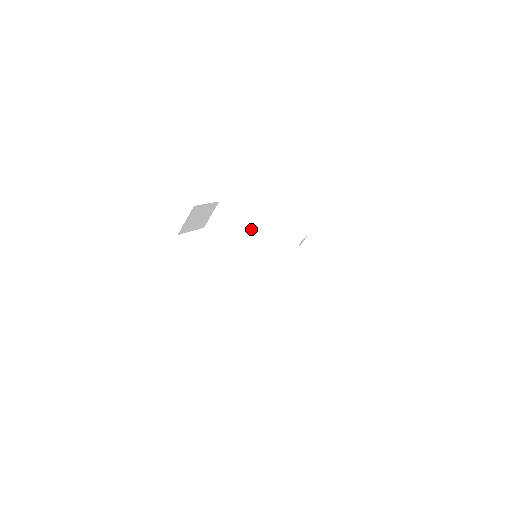
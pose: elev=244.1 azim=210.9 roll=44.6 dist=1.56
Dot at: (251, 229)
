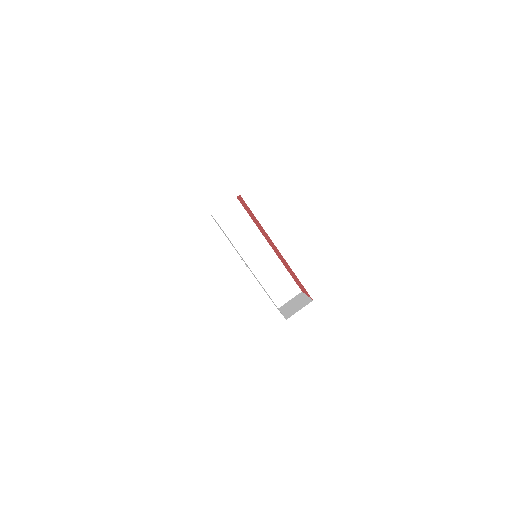
Dot at: (257, 231)
